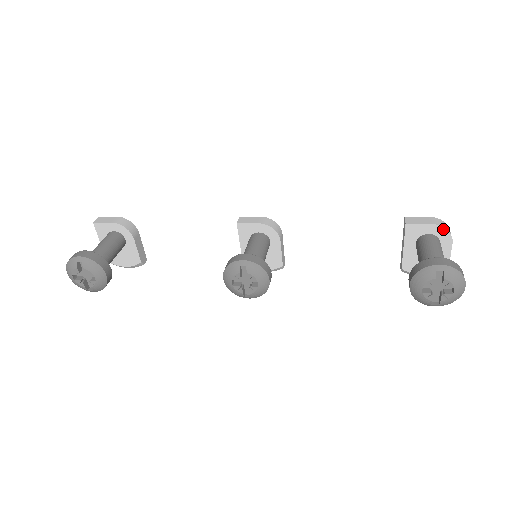
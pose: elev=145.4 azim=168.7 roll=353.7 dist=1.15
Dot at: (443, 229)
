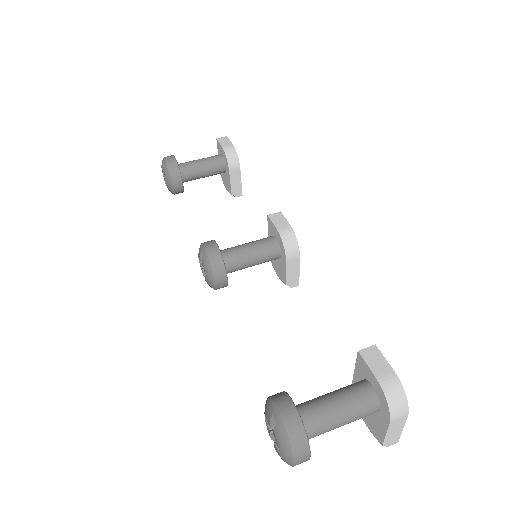
Dot at: (384, 397)
